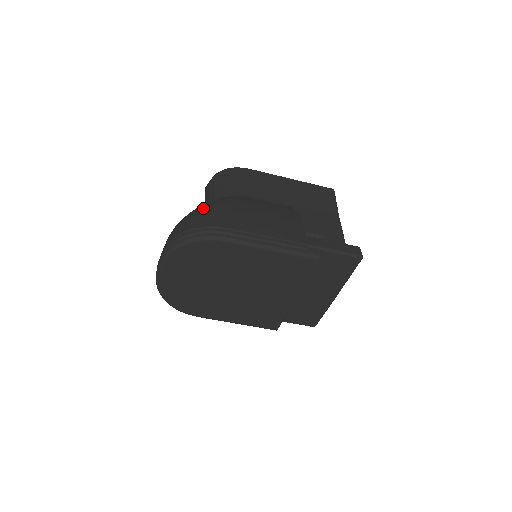
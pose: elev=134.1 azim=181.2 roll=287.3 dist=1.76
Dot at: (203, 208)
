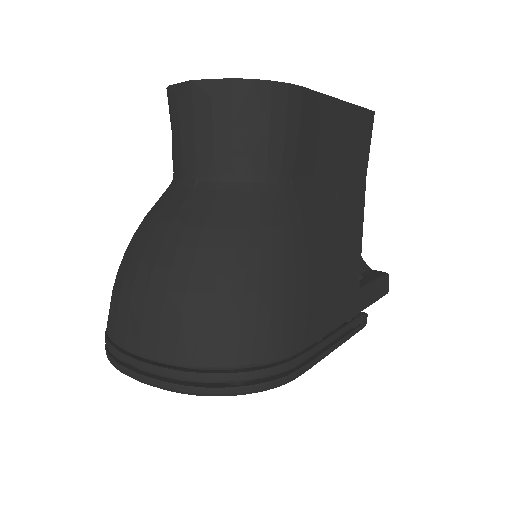
Dot at: (257, 281)
